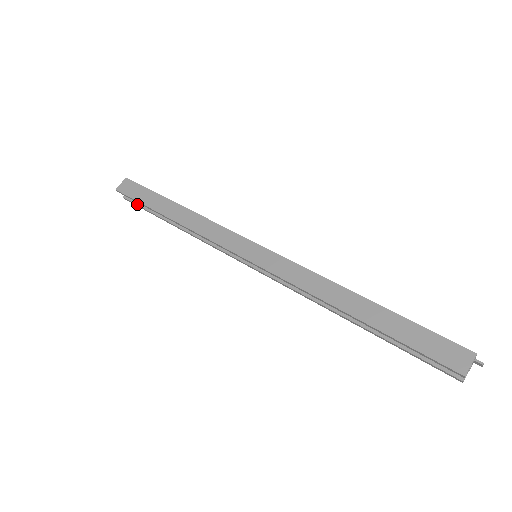
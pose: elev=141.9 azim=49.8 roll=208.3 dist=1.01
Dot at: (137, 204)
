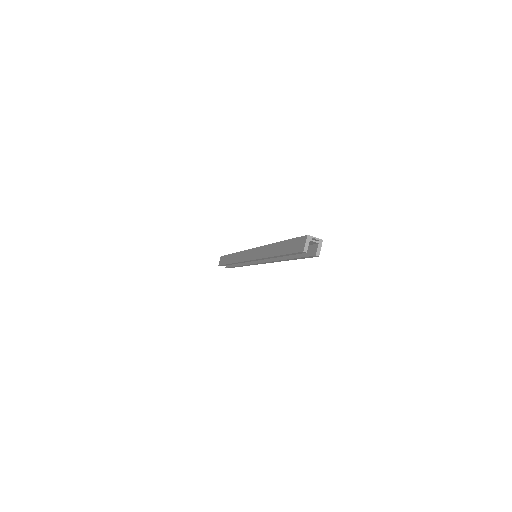
Dot at: (229, 267)
